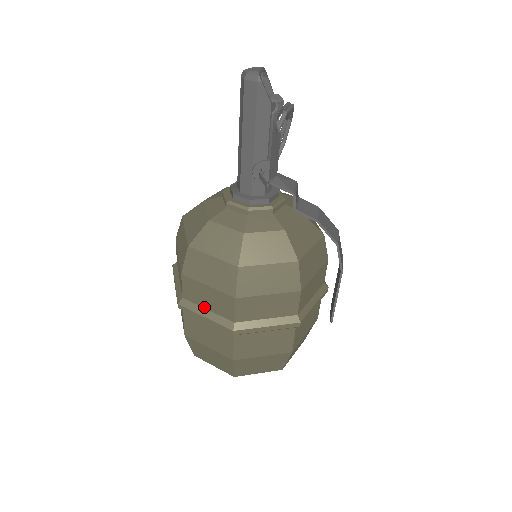
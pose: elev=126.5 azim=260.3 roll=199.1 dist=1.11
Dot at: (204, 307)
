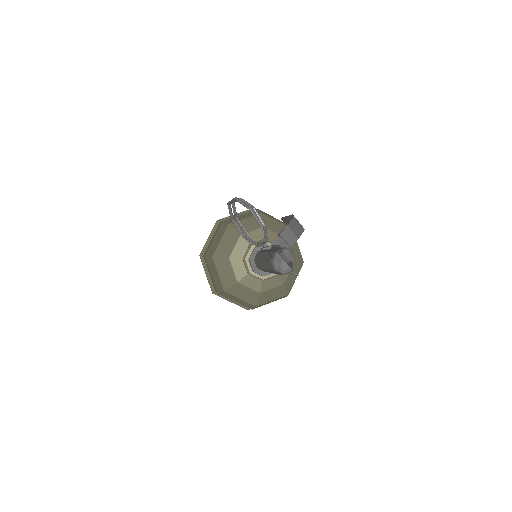
Dot at: occluded
